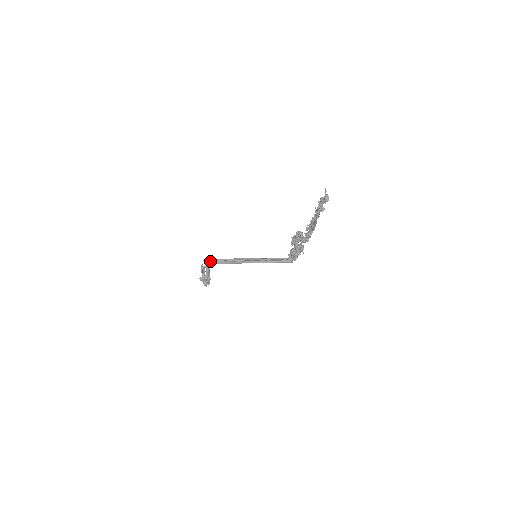
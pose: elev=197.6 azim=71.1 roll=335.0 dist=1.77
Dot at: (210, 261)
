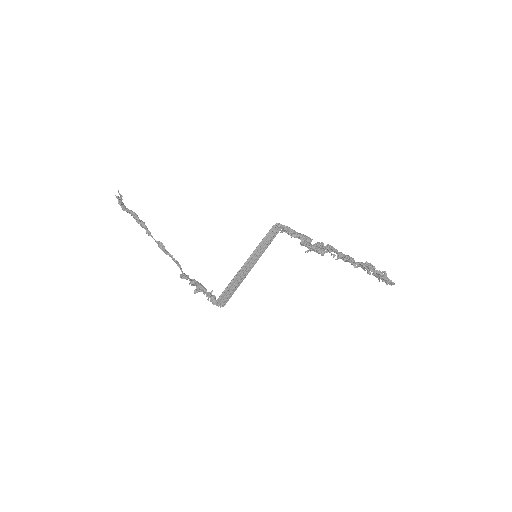
Dot at: (223, 304)
